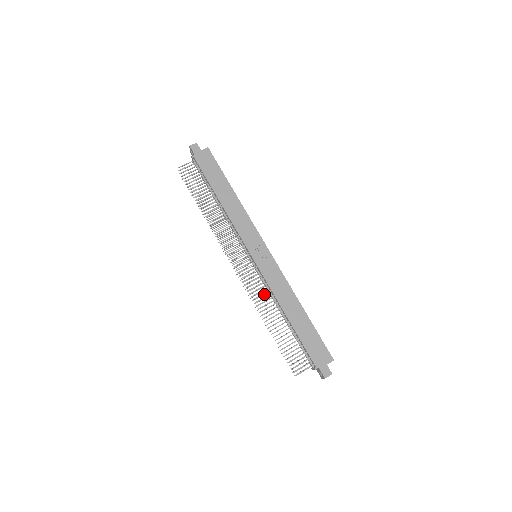
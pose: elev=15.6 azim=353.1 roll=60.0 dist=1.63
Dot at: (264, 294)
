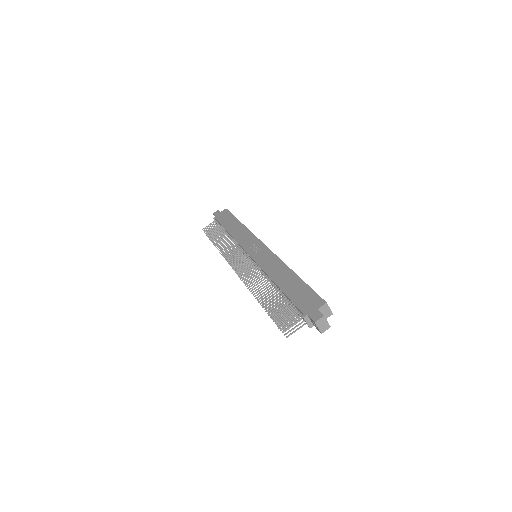
Dot at: occluded
